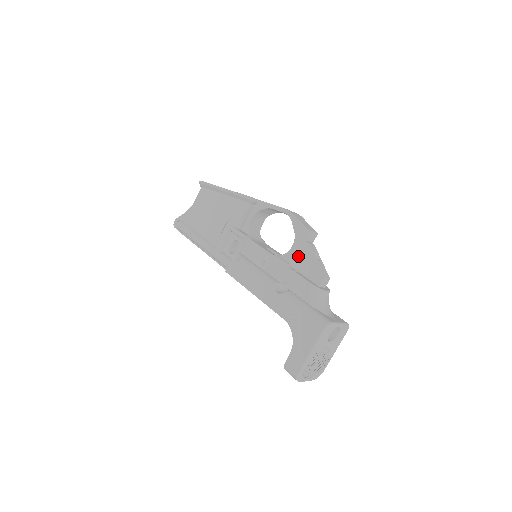
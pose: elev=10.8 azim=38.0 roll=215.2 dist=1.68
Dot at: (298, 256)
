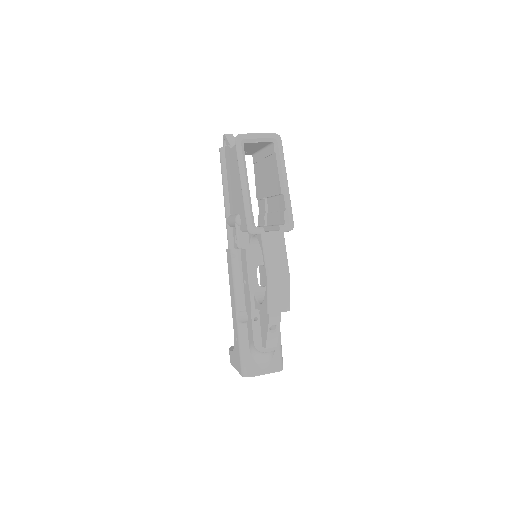
Dot at: (263, 312)
